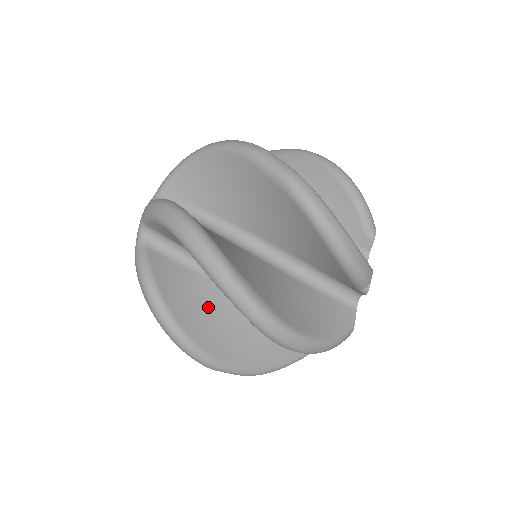
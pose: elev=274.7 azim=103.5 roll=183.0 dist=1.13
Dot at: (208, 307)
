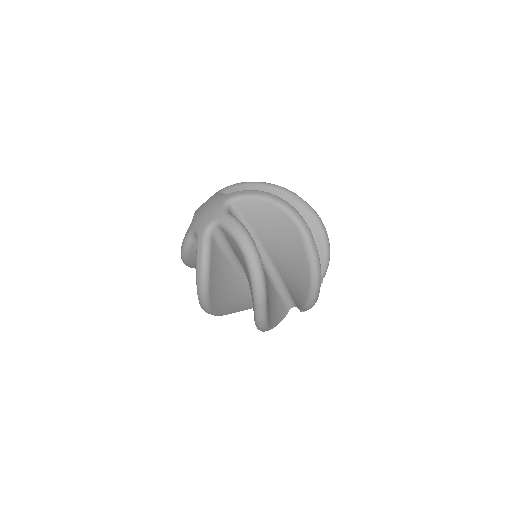
Dot at: occluded
